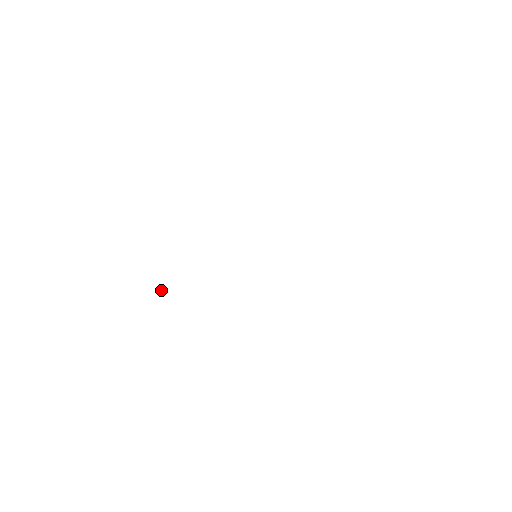
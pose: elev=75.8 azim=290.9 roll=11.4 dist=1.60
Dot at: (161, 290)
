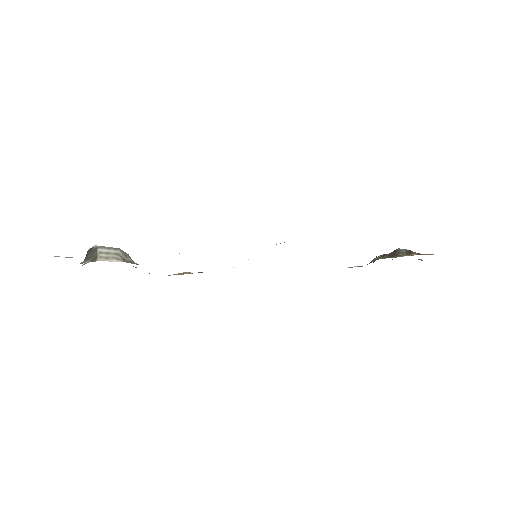
Dot at: (94, 254)
